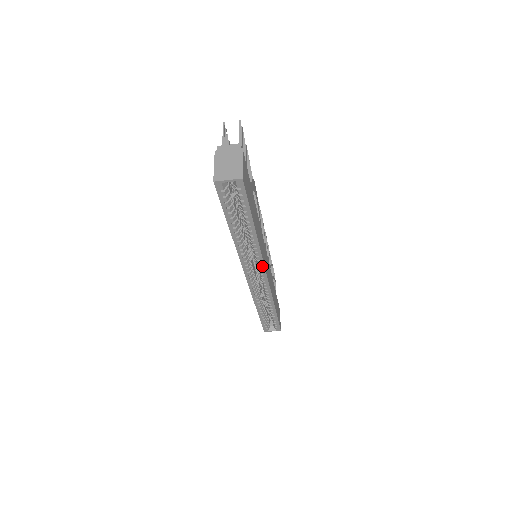
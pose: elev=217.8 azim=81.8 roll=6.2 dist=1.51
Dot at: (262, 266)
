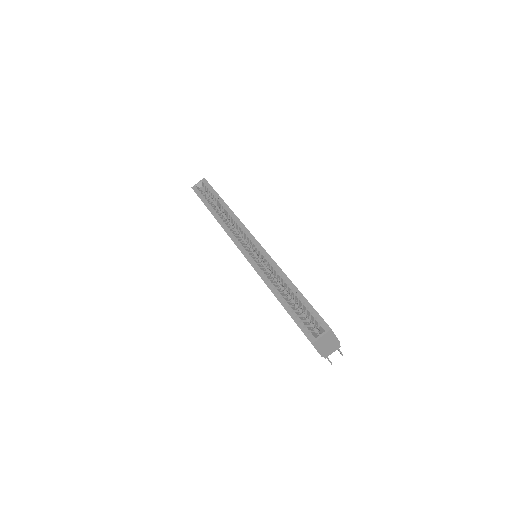
Dot at: (245, 230)
